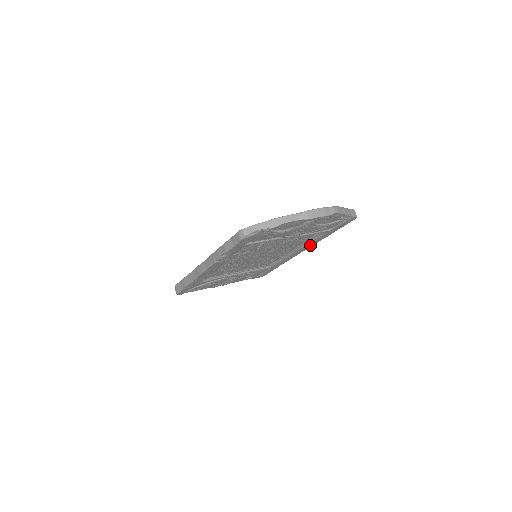
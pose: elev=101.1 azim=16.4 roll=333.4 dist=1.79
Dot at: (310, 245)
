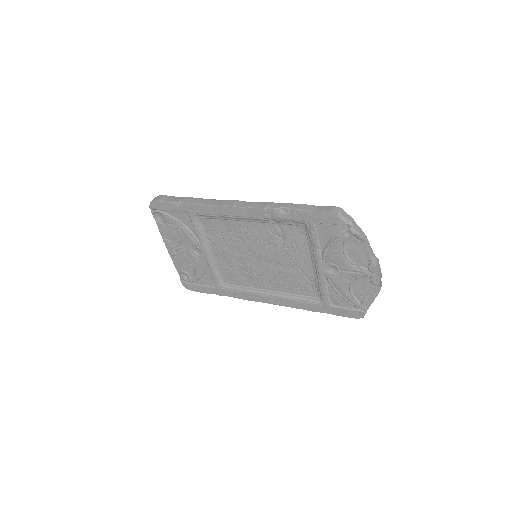
Dot at: (287, 303)
